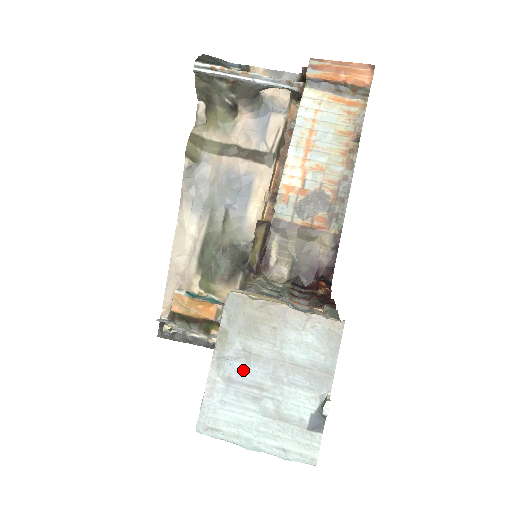
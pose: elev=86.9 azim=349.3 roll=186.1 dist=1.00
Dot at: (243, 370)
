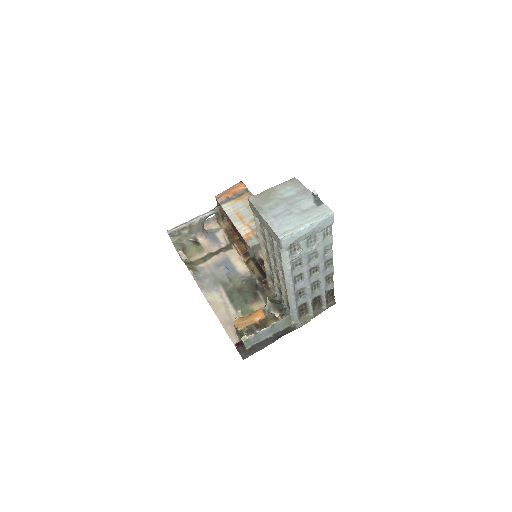
Dot at: (276, 211)
